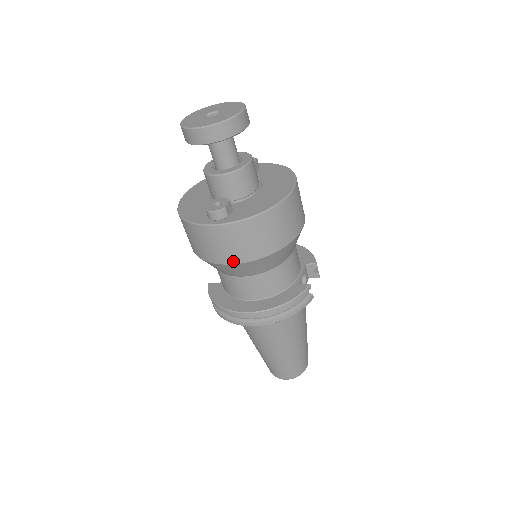
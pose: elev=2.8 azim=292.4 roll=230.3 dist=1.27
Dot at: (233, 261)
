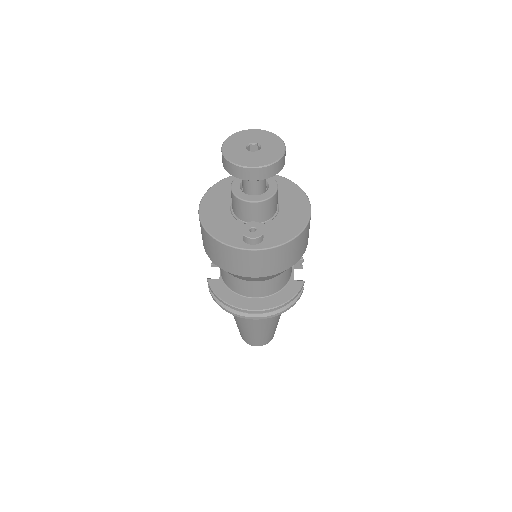
Dot at: (259, 275)
